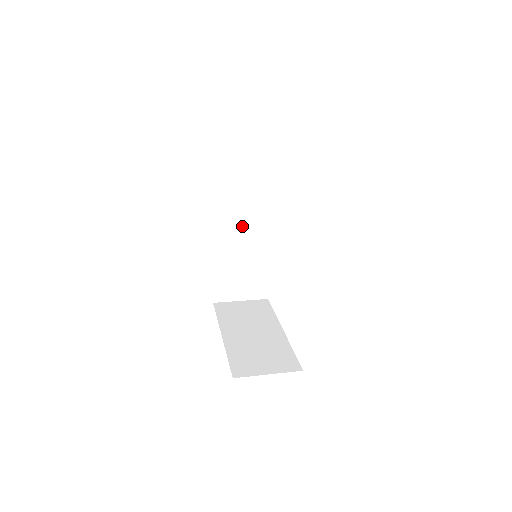
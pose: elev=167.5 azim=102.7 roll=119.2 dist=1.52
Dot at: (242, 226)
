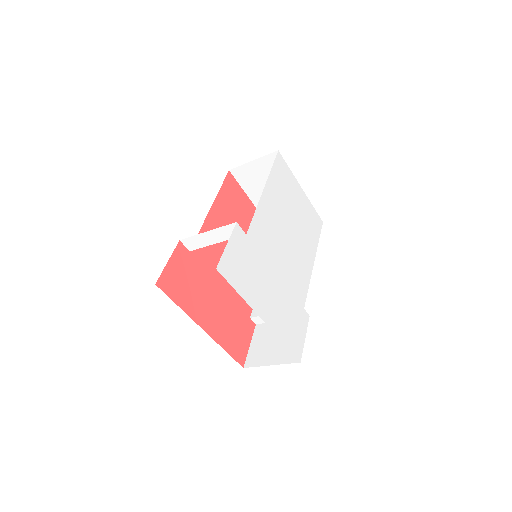
Dot at: occluded
